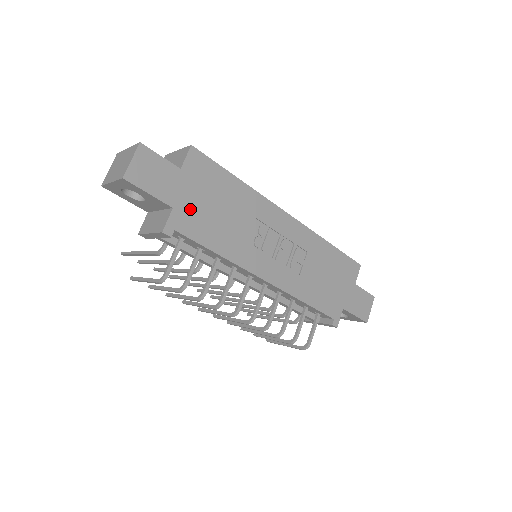
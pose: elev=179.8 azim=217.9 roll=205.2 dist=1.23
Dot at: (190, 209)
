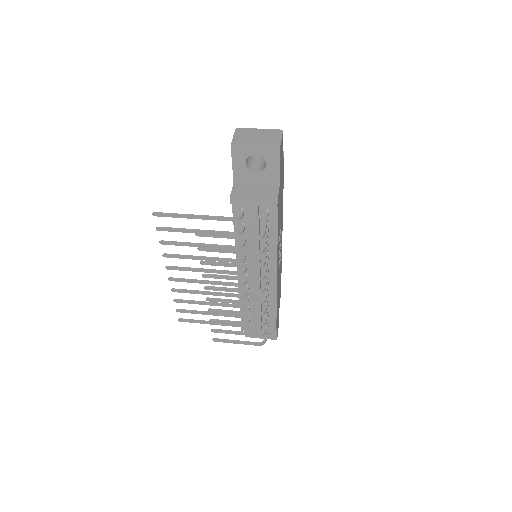
Dot at: occluded
